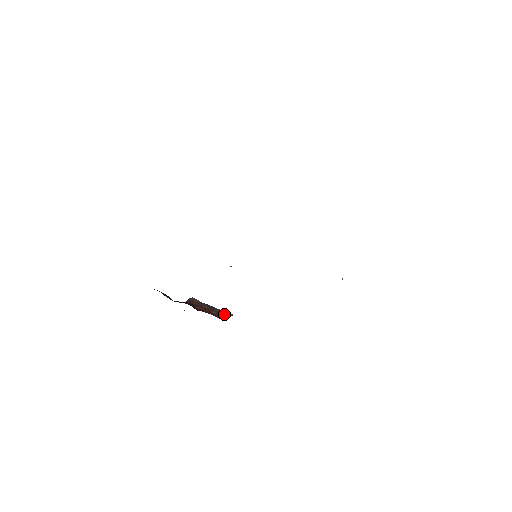
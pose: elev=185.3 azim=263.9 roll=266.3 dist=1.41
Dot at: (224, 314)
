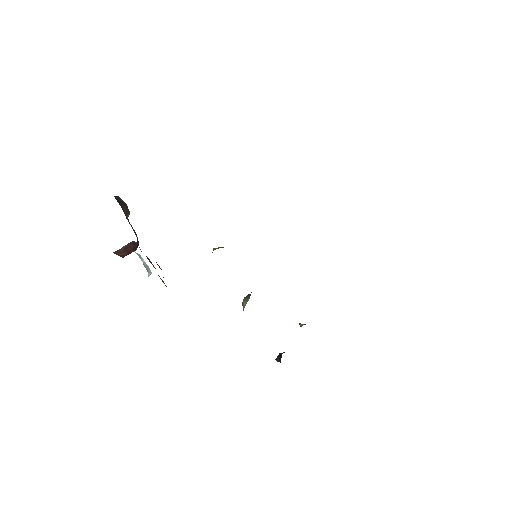
Dot at: occluded
